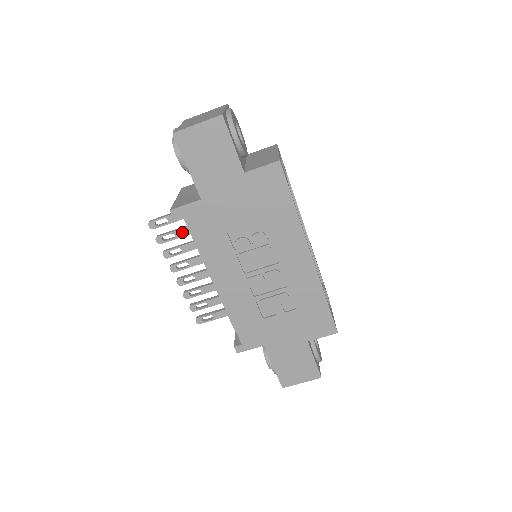
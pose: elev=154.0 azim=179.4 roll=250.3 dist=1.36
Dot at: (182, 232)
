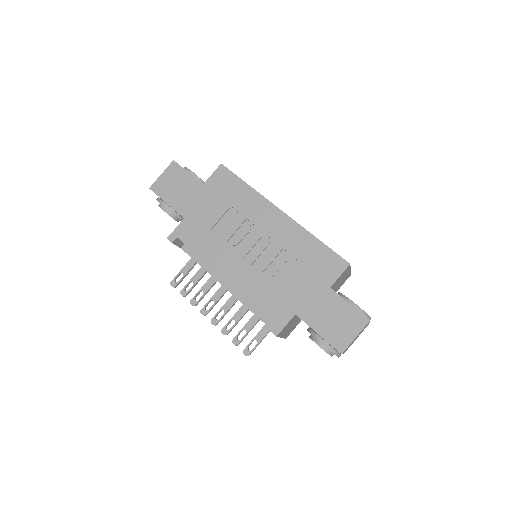
Dot at: (197, 276)
